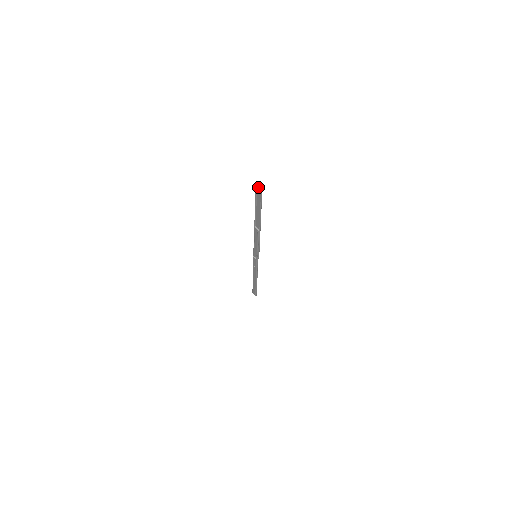
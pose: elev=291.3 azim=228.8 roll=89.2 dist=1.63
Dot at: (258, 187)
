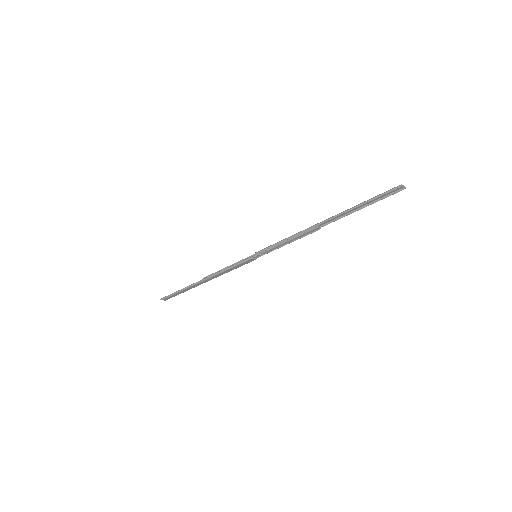
Dot at: (403, 186)
